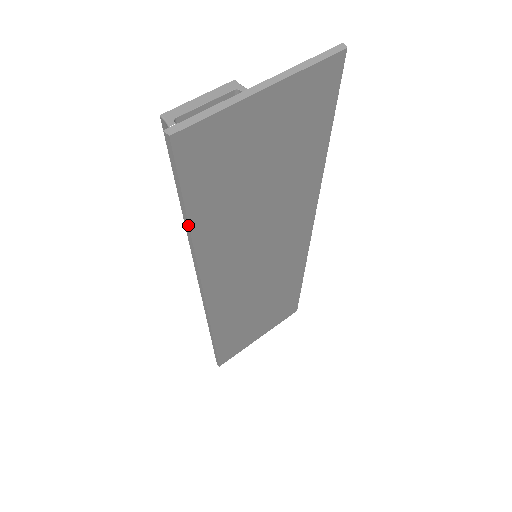
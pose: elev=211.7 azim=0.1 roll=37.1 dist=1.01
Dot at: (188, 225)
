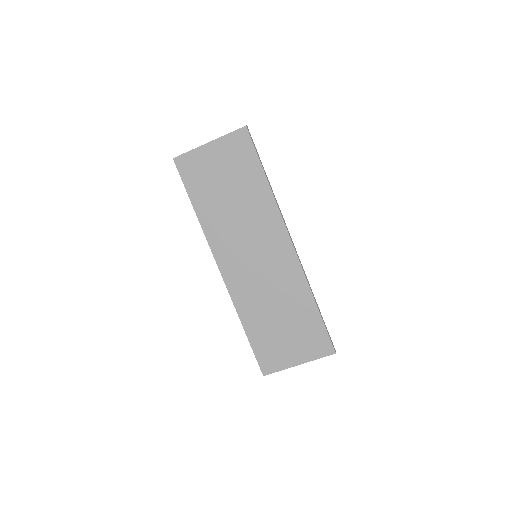
Dot at: occluded
